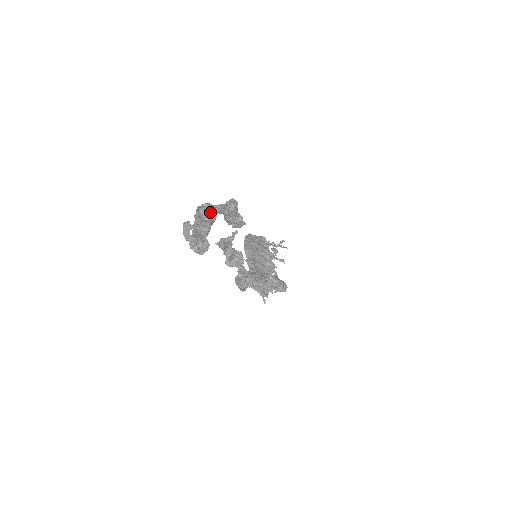
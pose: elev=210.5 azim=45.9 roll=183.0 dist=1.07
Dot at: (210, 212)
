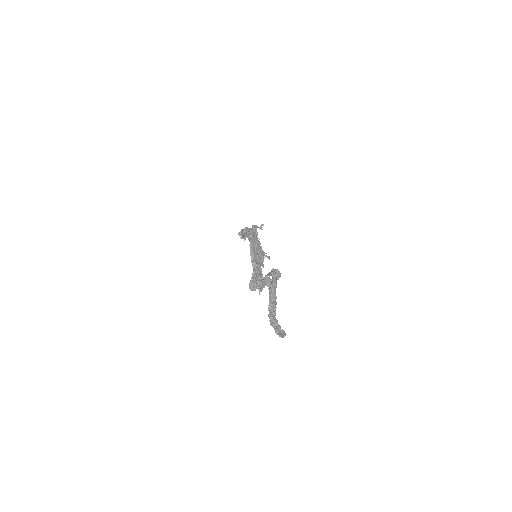
Dot at: (275, 294)
